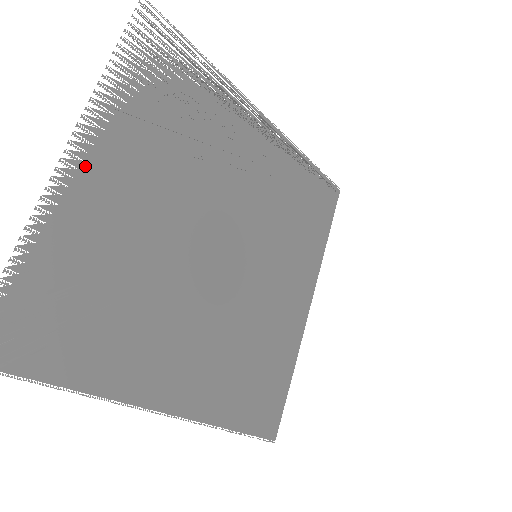
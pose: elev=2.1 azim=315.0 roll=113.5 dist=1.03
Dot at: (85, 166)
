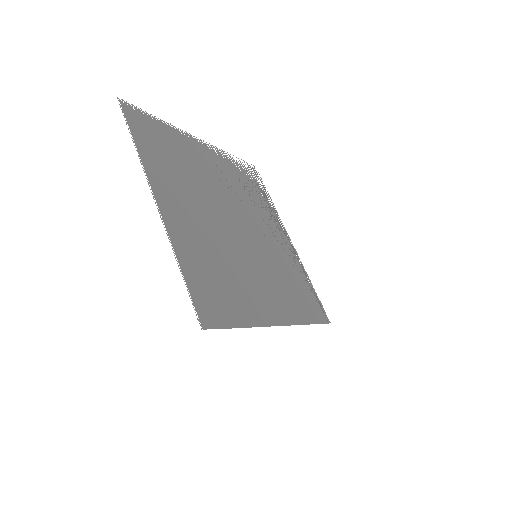
Dot at: occluded
